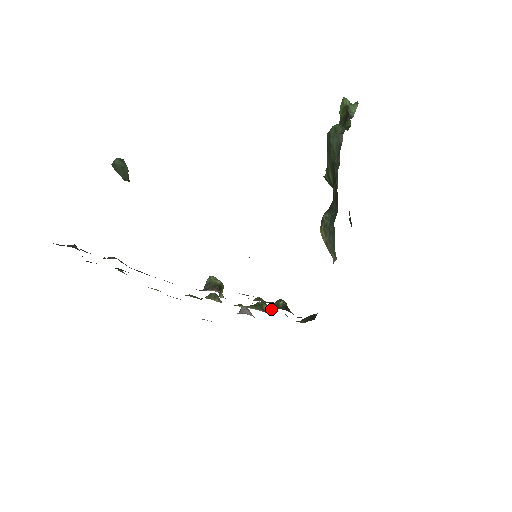
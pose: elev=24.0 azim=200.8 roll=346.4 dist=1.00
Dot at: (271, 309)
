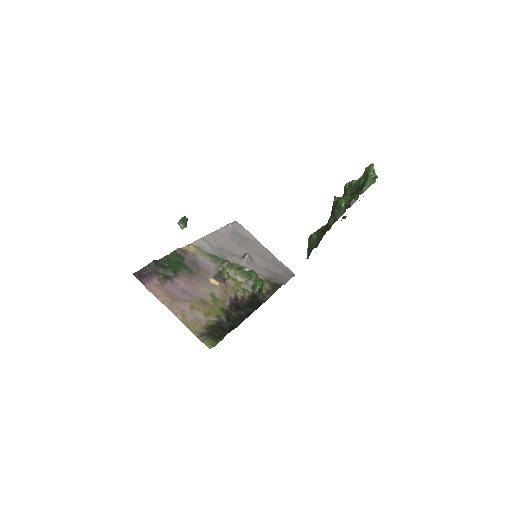
Dot at: (253, 286)
